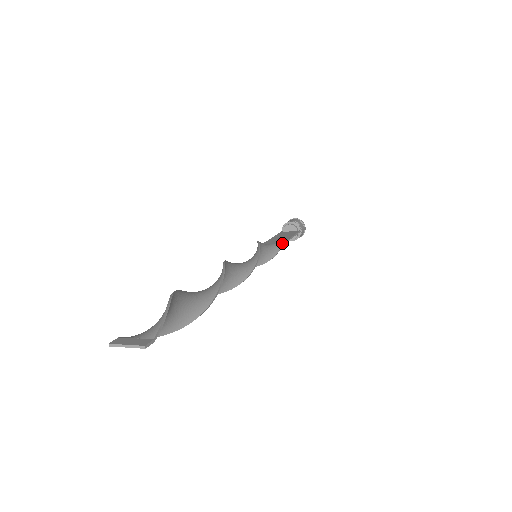
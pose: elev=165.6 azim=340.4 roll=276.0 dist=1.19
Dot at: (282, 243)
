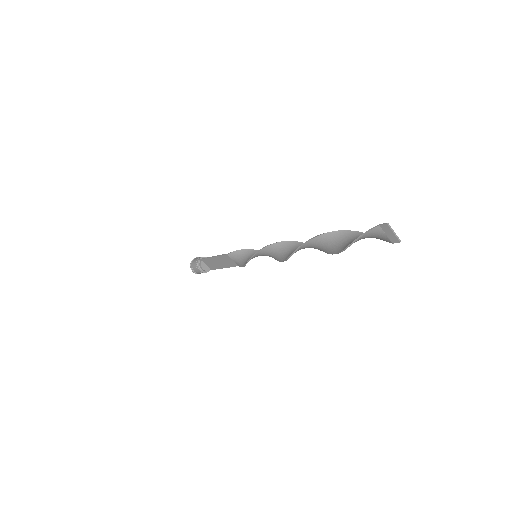
Dot at: occluded
